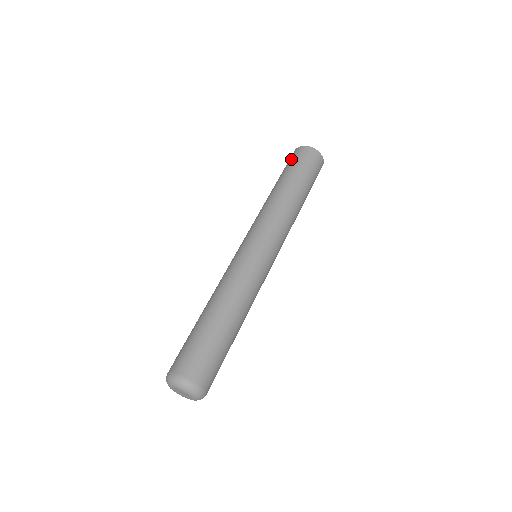
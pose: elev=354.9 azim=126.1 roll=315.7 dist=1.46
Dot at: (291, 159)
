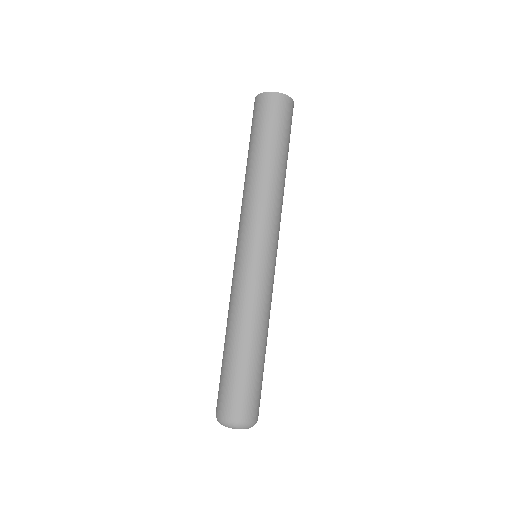
Dot at: (261, 115)
